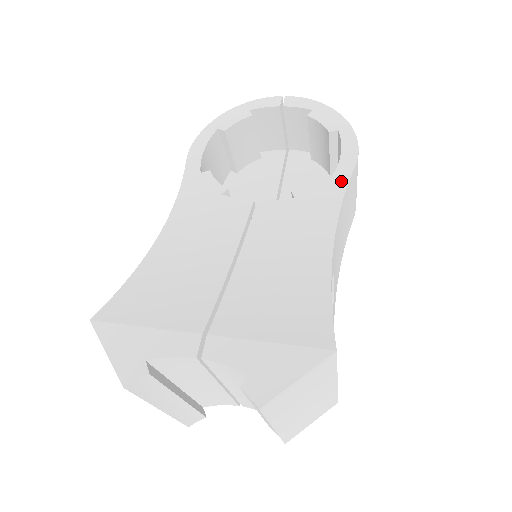
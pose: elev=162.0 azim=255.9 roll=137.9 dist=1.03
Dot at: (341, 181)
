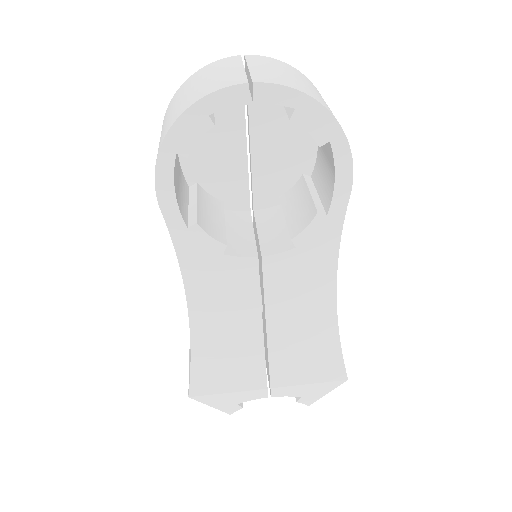
Dot at: (337, 220)
